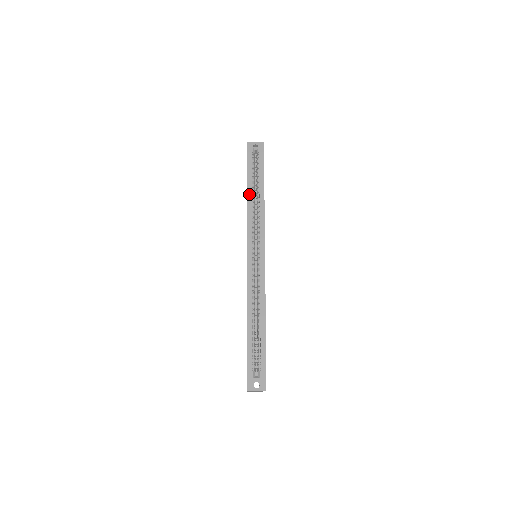
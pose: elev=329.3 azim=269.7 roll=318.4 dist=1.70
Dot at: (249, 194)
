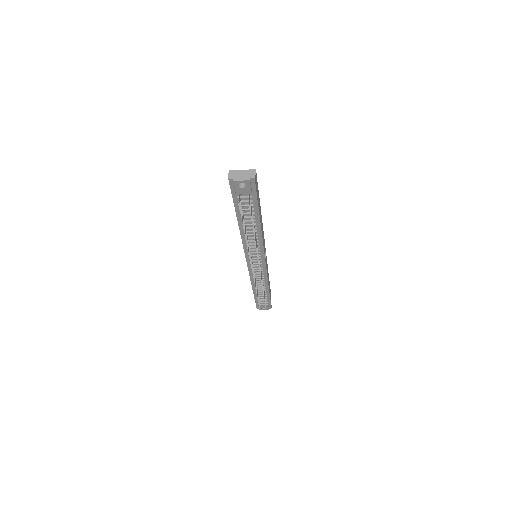
Dot at: occluded
